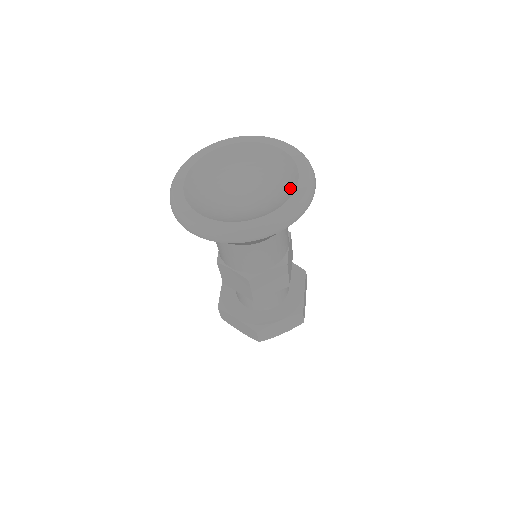
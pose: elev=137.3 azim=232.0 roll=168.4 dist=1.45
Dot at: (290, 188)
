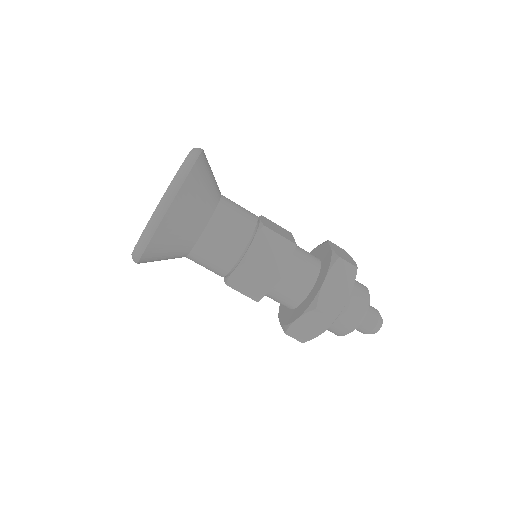
Dot at: occluded
